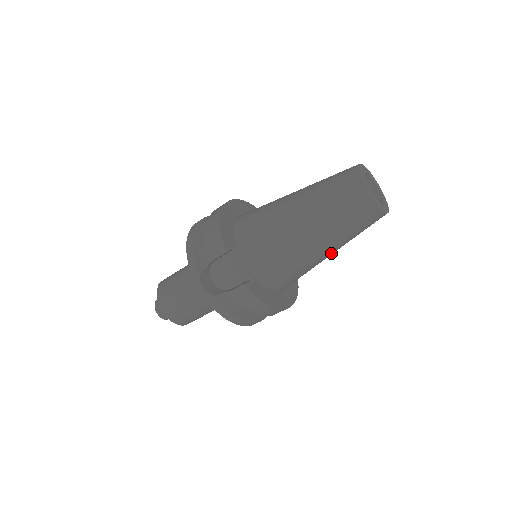
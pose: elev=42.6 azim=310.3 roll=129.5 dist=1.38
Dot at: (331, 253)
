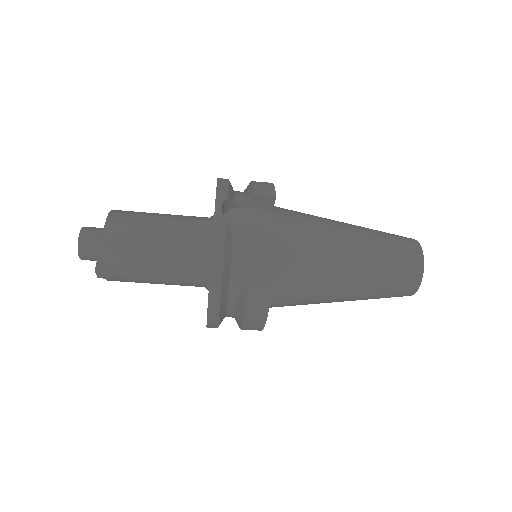
Dot at: (348, 291)
